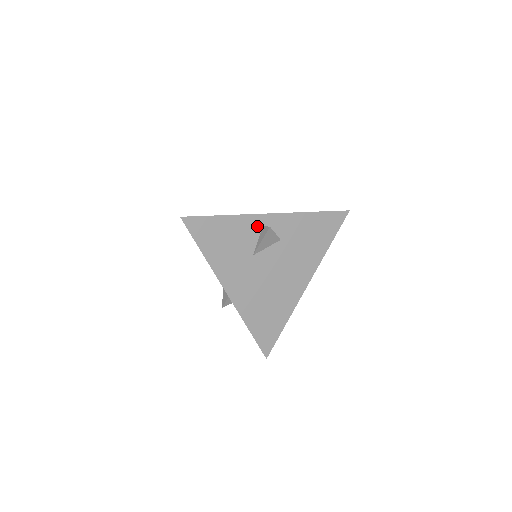
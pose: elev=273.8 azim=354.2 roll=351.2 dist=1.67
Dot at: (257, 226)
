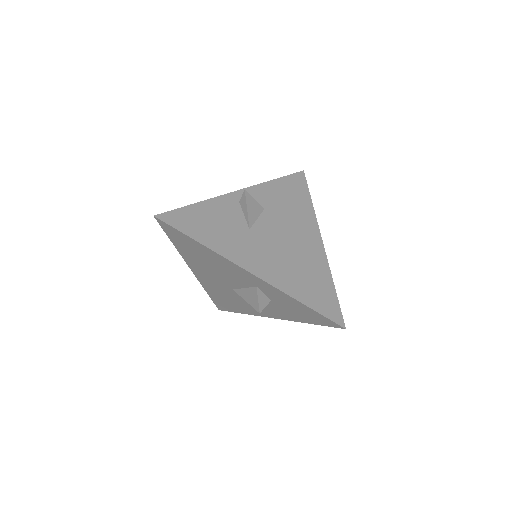
Dot at: (234, 204)
